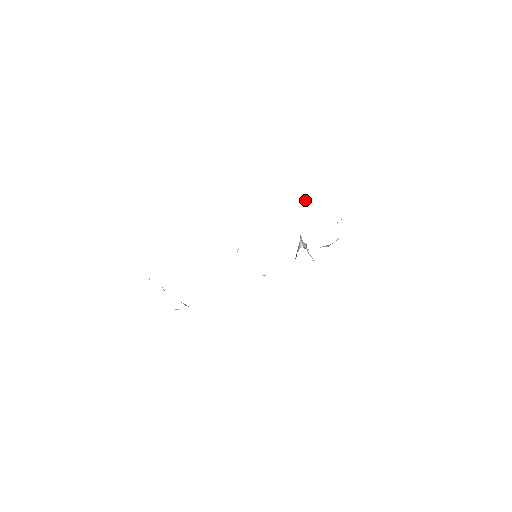
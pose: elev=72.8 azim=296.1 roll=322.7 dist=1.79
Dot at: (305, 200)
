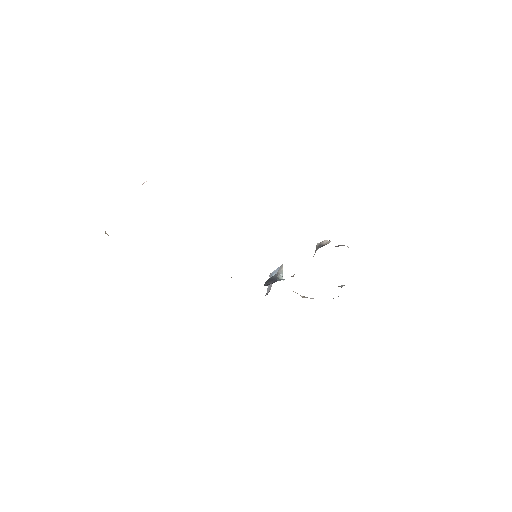
Dot at: occluded
